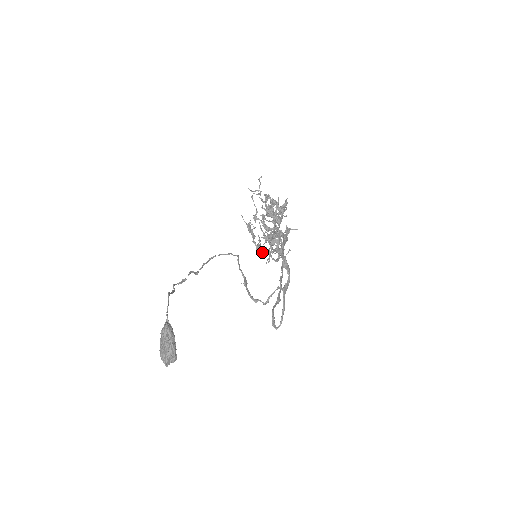
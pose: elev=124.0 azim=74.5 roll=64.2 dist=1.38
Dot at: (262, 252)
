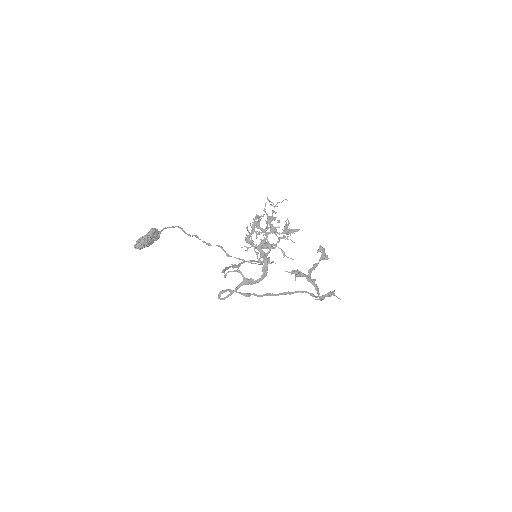
Dot at: (247, 242)
